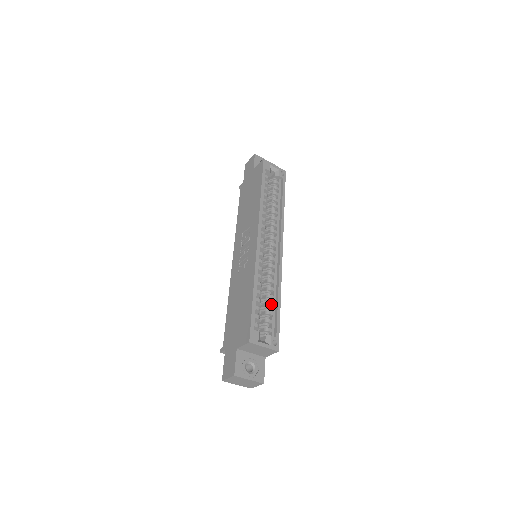
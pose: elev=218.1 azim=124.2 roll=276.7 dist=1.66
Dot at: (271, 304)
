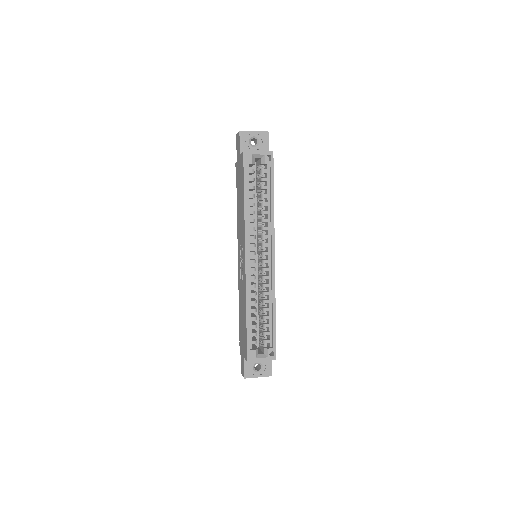
Dot at: (267, 317)
